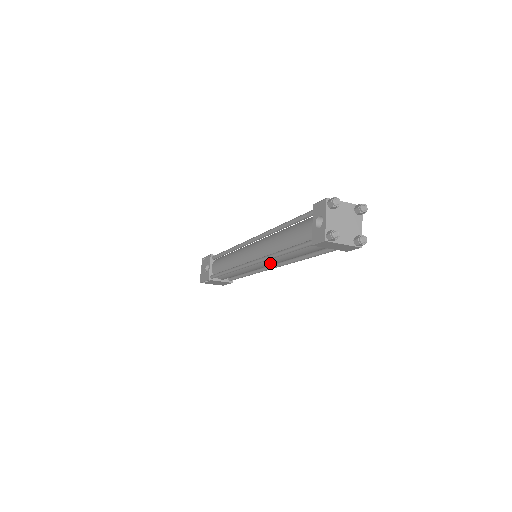
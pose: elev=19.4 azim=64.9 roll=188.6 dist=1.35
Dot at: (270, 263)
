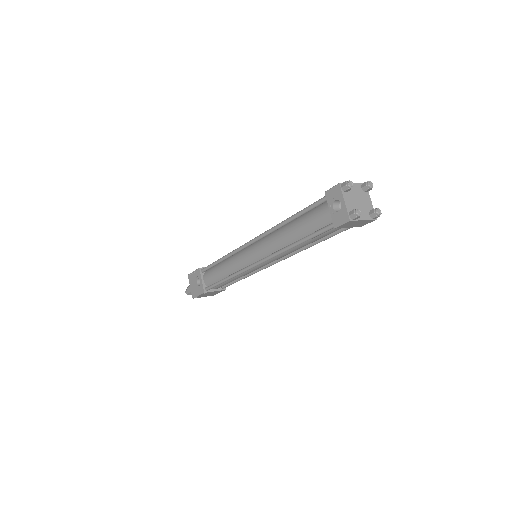
Dot at: (278, 258)
